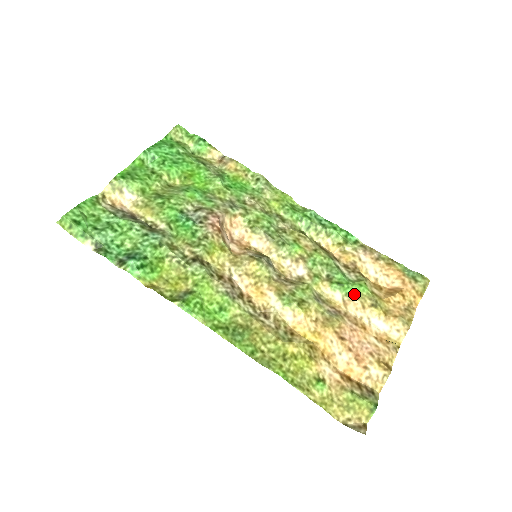
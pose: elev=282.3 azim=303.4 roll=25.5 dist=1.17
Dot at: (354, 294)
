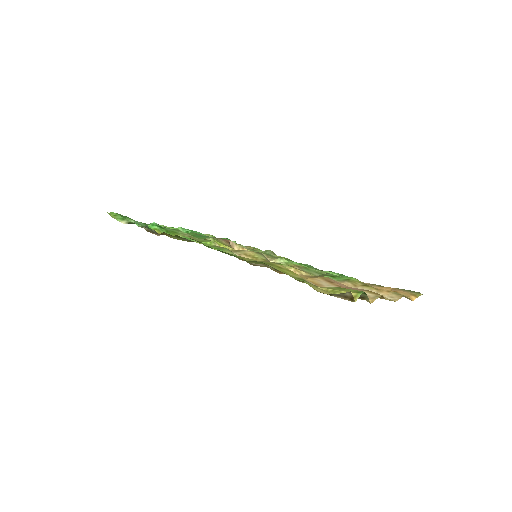
Dot at: (345, 280)
